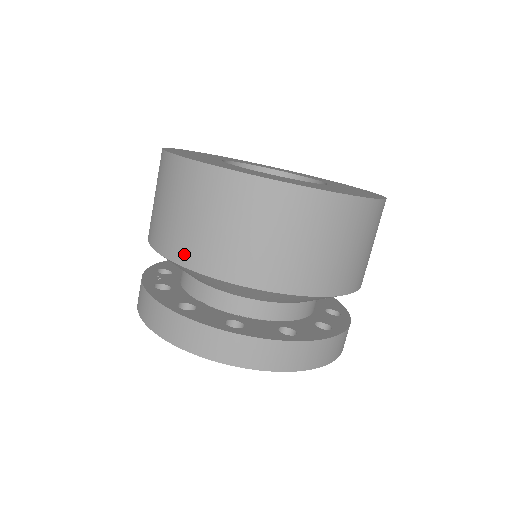
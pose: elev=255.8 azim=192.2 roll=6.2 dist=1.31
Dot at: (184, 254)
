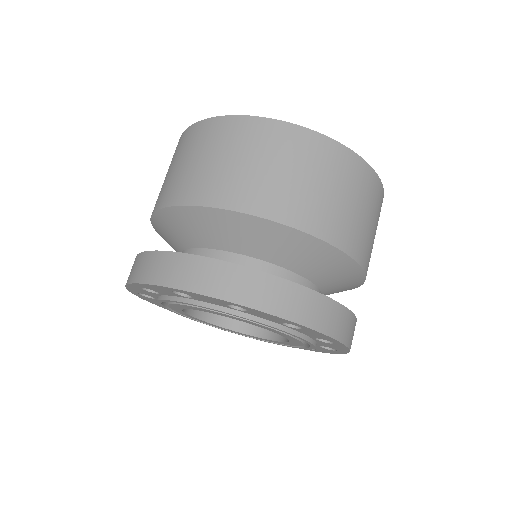
Dot at: (162, 199)
